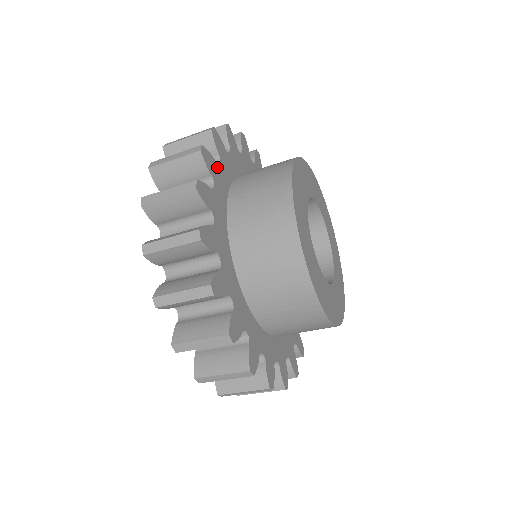
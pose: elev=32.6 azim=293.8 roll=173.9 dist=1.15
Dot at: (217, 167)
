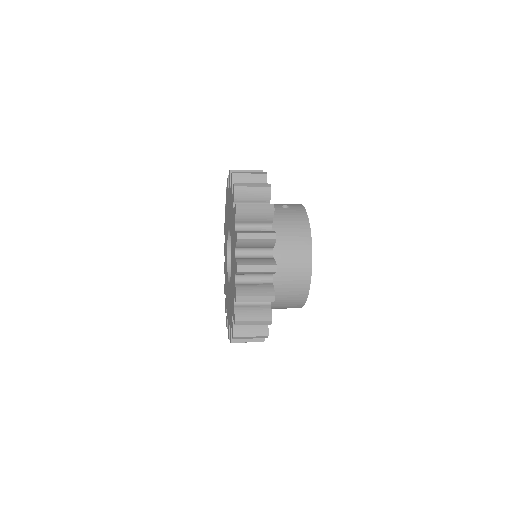
Dot at: occluded
